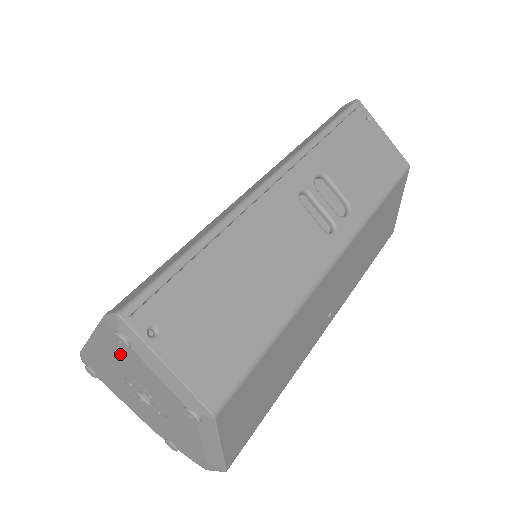
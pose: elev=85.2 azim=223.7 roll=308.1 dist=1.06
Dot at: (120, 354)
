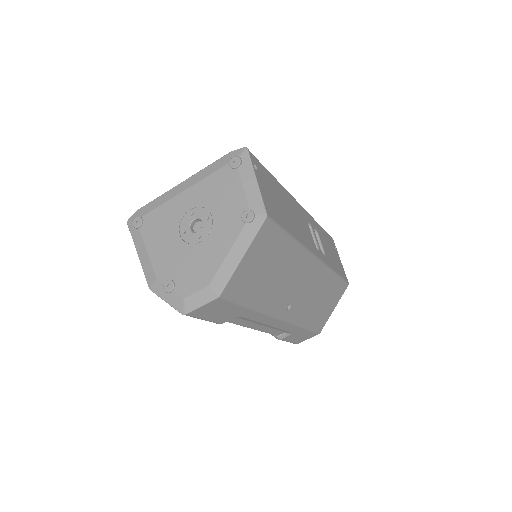
Dot at: (216, 179)
